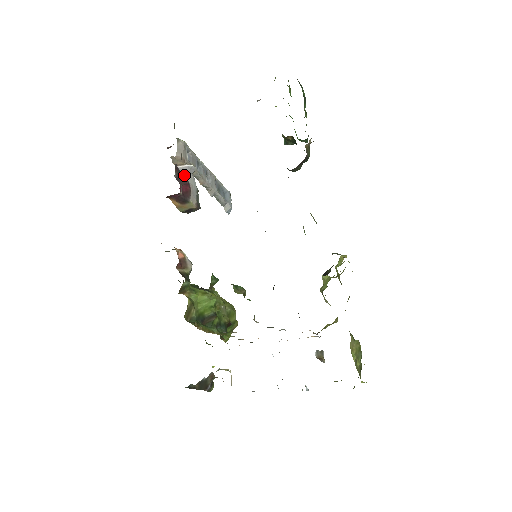
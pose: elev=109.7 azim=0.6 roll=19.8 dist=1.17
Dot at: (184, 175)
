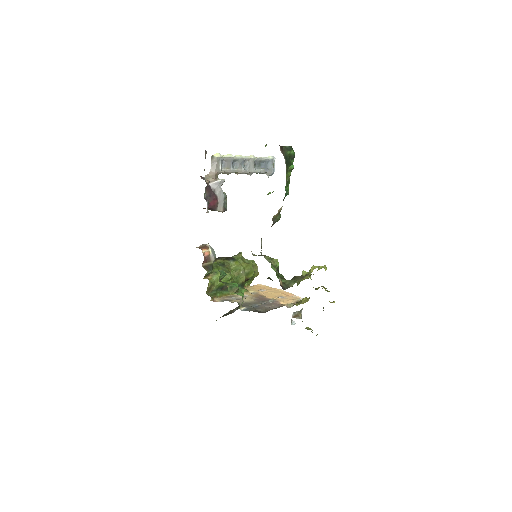
Dot at: (214, 191)
